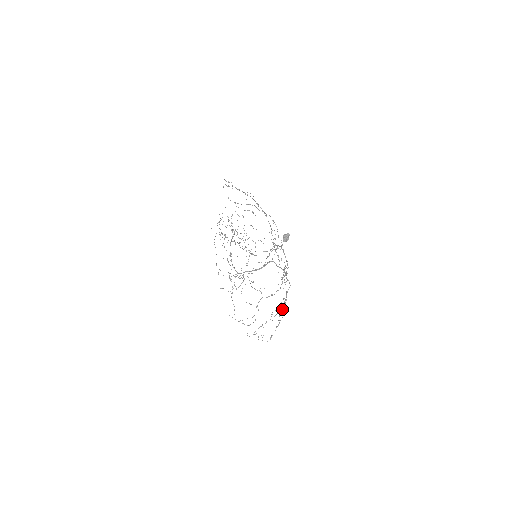
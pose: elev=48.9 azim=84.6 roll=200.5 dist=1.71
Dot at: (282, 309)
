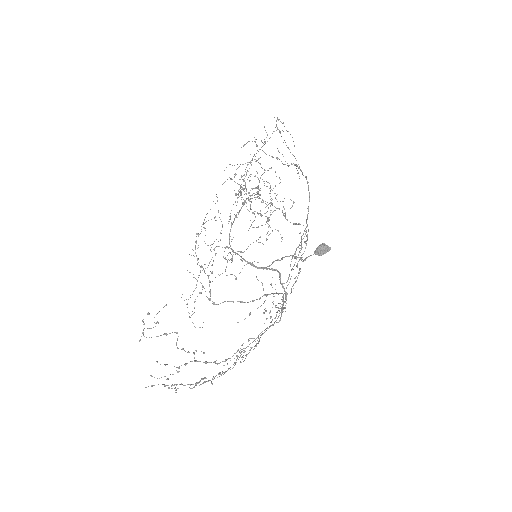
Dot at: (244, 348)
